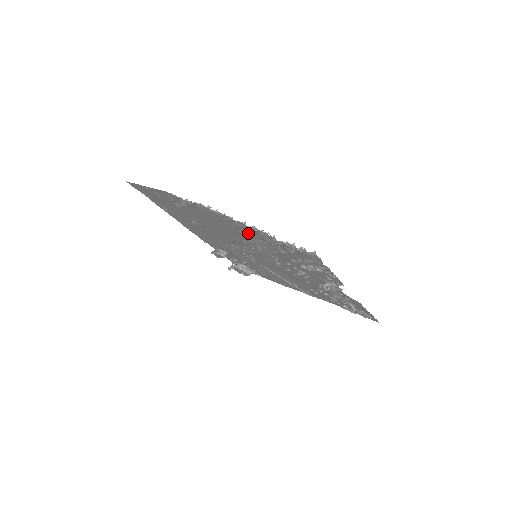
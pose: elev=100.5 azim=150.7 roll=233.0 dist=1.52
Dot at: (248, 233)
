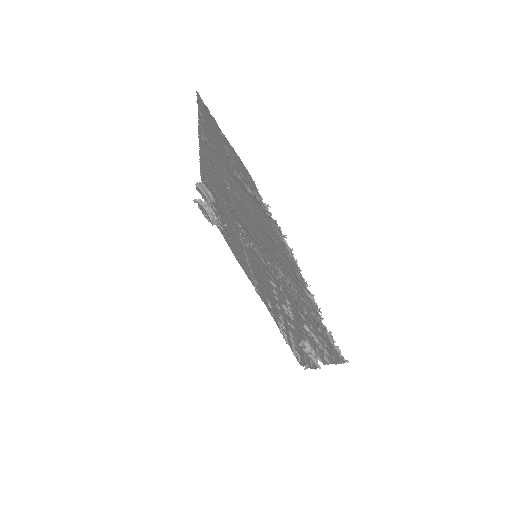
Dot at: (293, 278)
